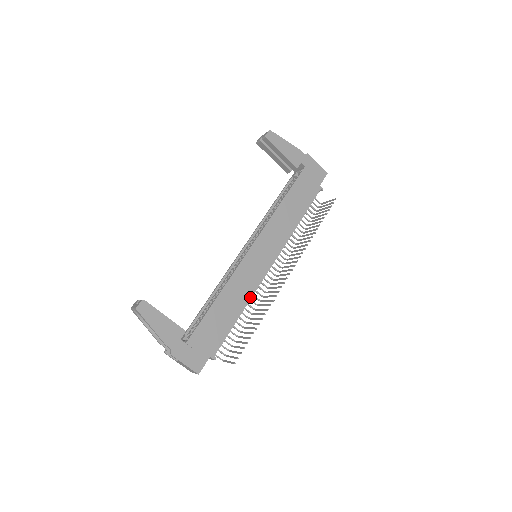
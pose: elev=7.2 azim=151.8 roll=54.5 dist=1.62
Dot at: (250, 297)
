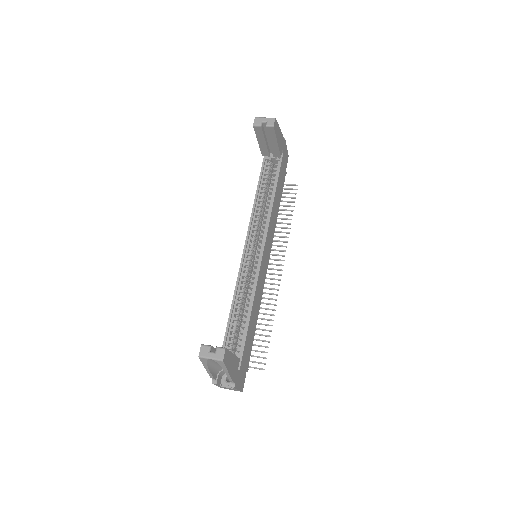
Dot at: occluded
